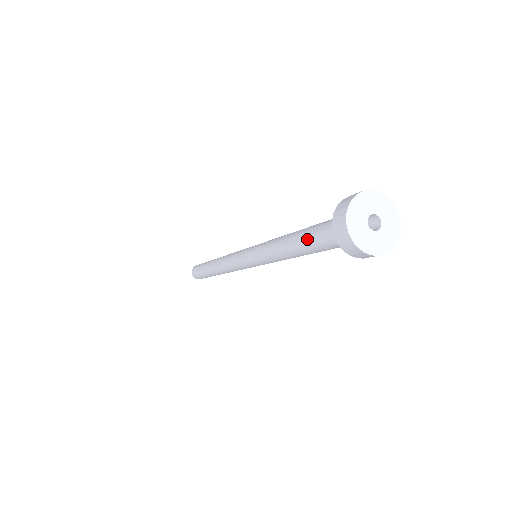
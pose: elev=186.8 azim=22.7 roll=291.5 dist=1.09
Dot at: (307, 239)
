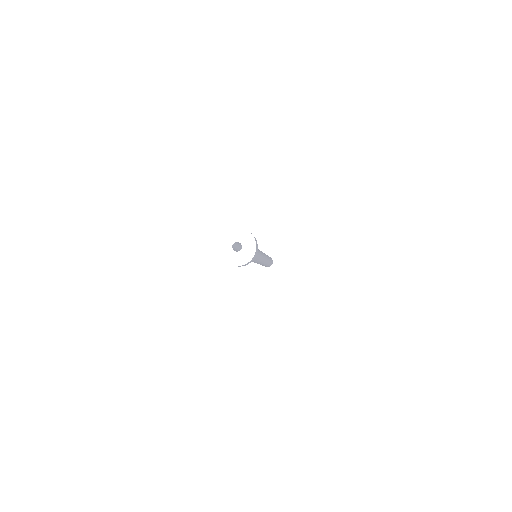
Dot at: occluded
